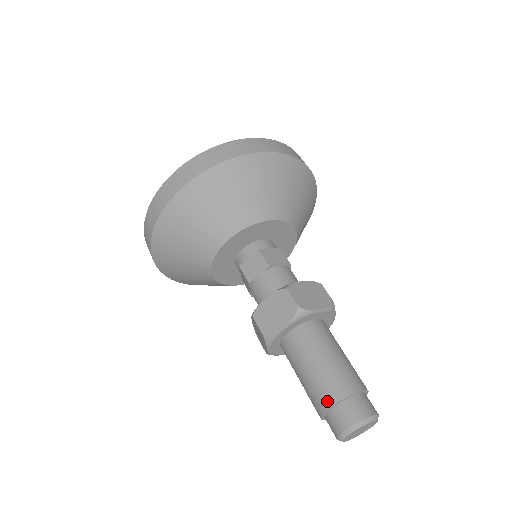
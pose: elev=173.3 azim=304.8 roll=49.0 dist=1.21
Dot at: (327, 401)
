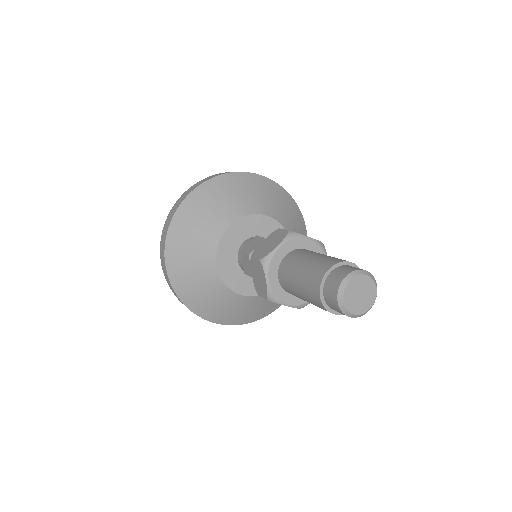
Dot at: (322, 271)
